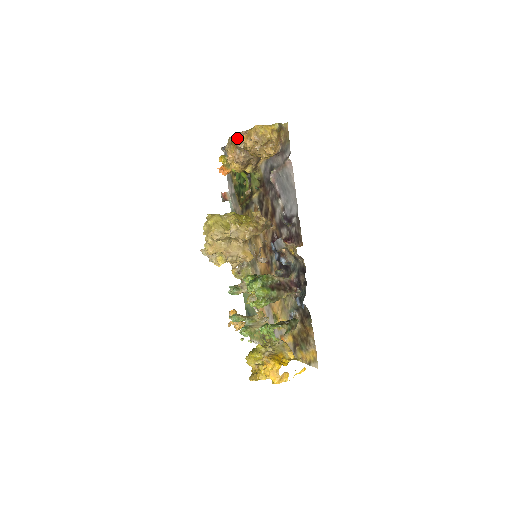
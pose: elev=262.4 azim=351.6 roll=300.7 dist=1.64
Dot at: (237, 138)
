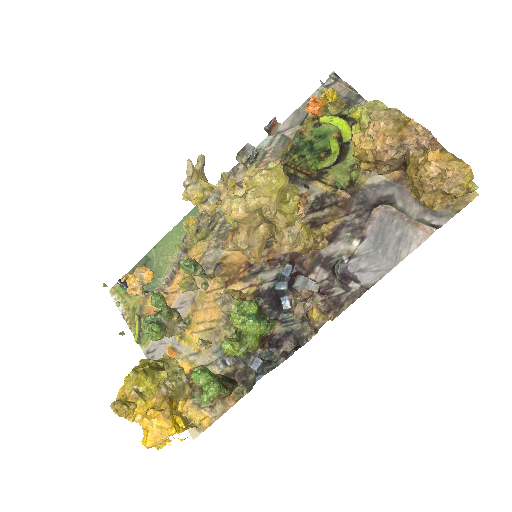
Dot at: (424, 138)
